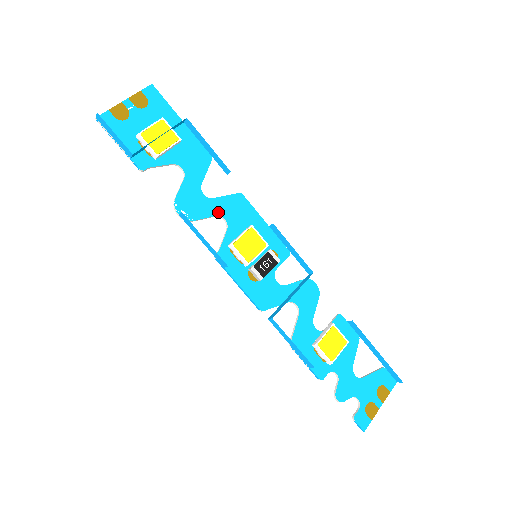
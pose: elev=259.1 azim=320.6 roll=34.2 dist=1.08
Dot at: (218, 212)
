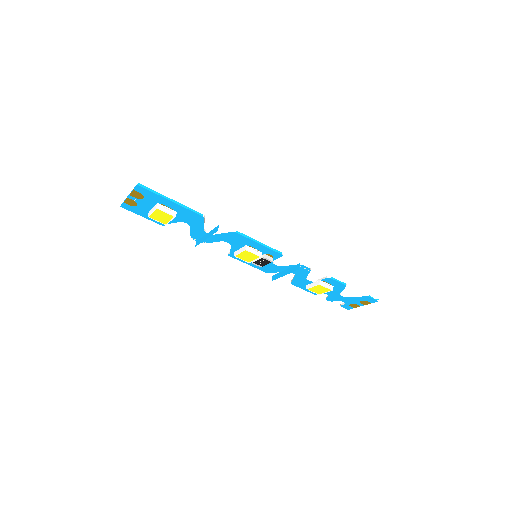
Dot at: (221, 240)
